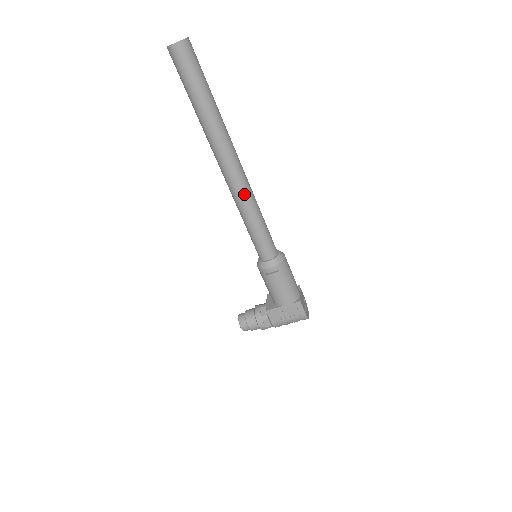
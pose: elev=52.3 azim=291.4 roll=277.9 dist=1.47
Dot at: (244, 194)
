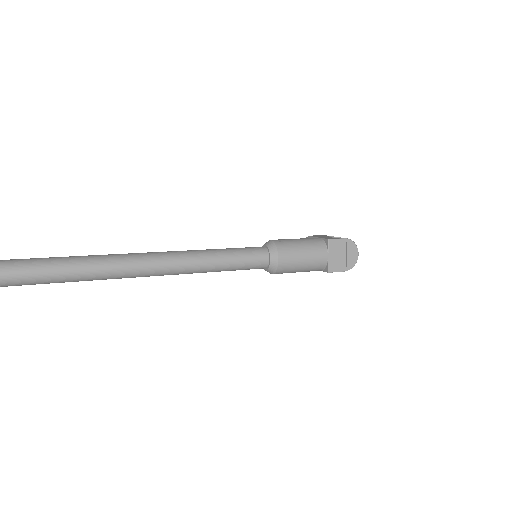
Dot at: occluded
